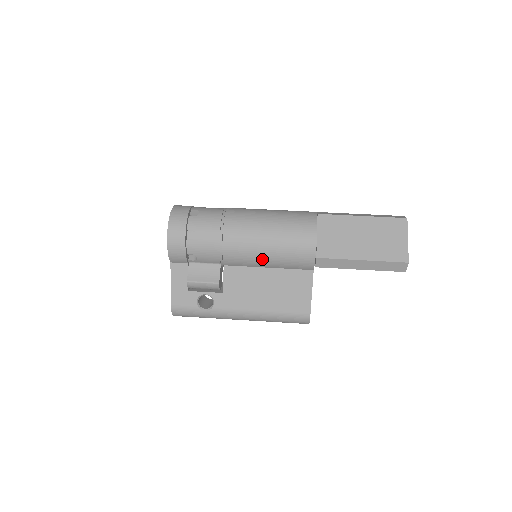
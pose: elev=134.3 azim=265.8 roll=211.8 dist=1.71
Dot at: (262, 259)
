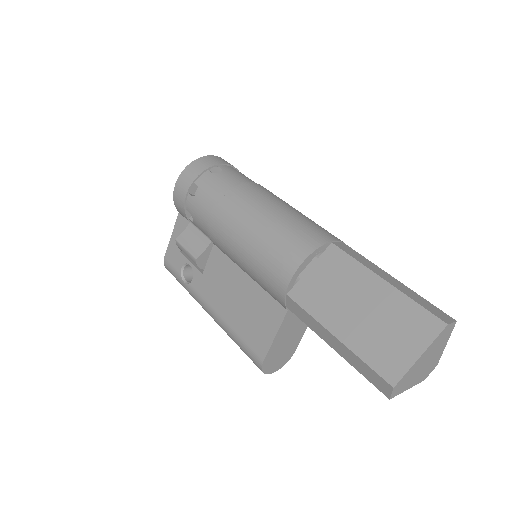
Dot at: (239, 258)
